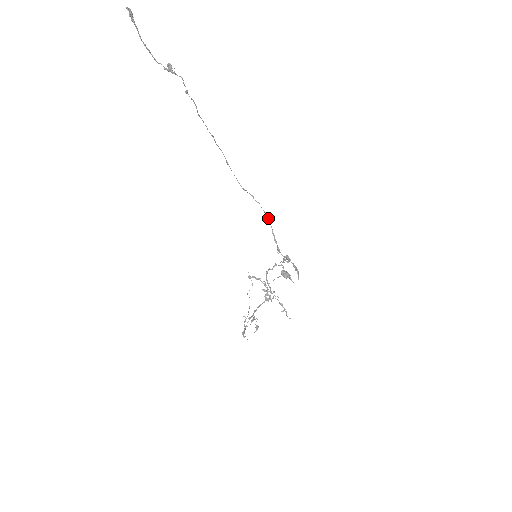
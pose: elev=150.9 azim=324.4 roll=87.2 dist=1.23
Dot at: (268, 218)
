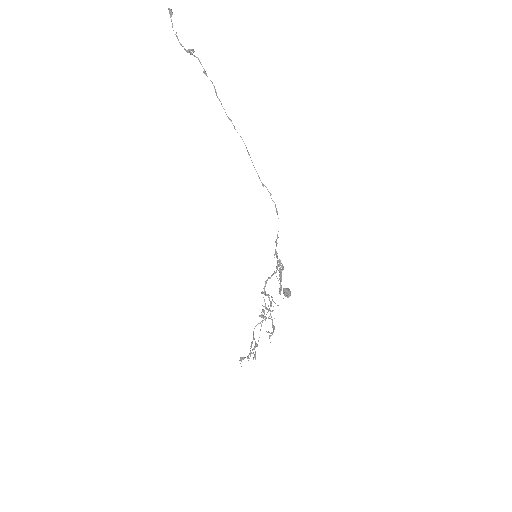
Dot at: occluded
